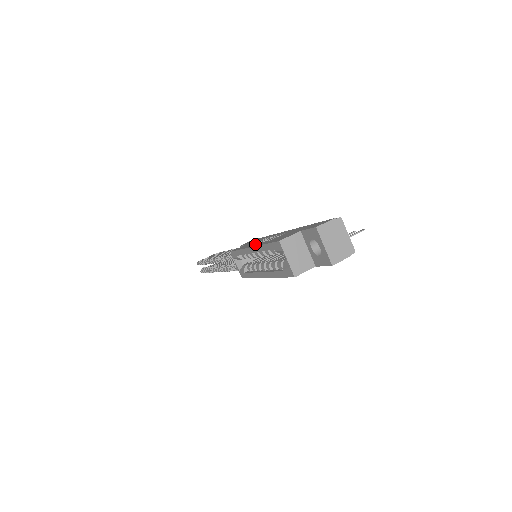
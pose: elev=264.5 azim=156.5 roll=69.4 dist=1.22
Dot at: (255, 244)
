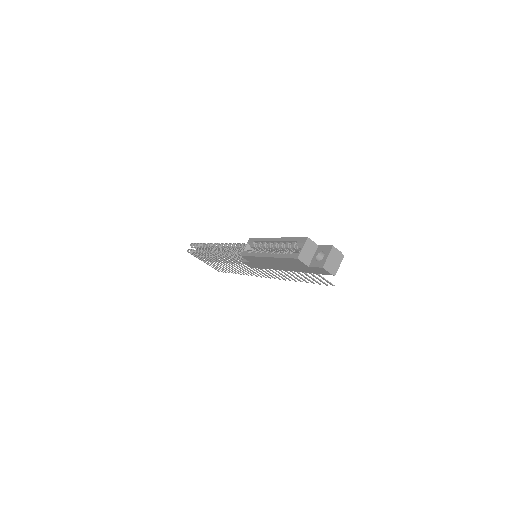
Dot at: occluded
